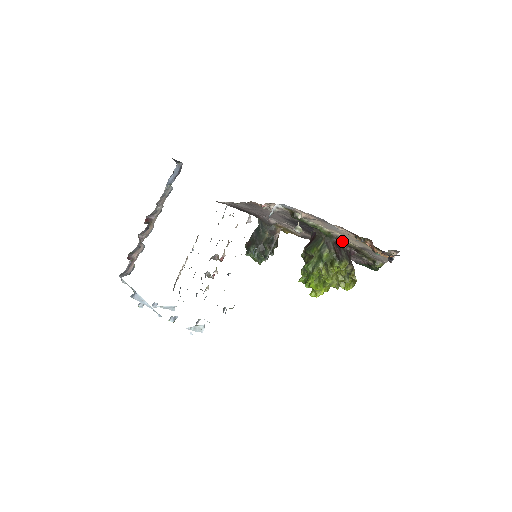
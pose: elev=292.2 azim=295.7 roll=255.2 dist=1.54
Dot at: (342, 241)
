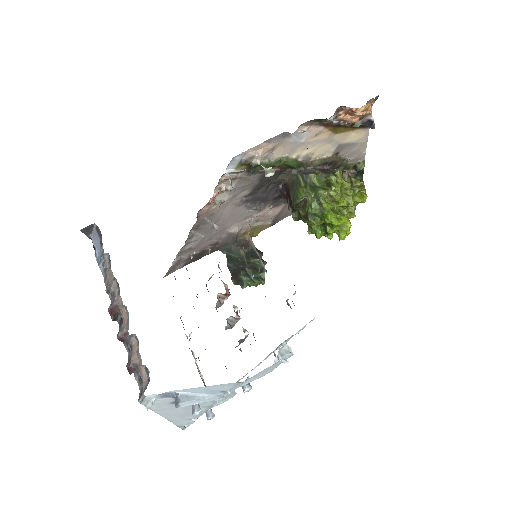
Dot at: (314, 163)
